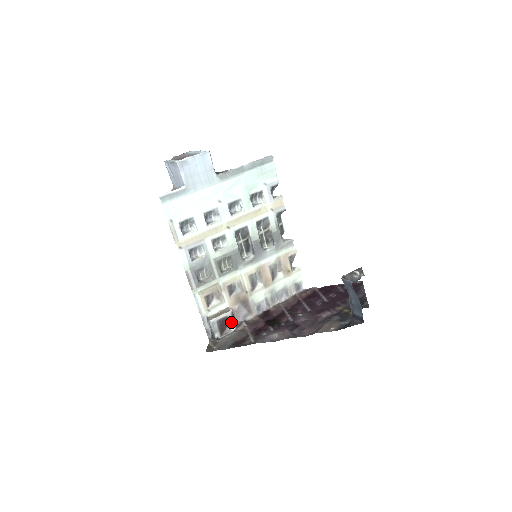
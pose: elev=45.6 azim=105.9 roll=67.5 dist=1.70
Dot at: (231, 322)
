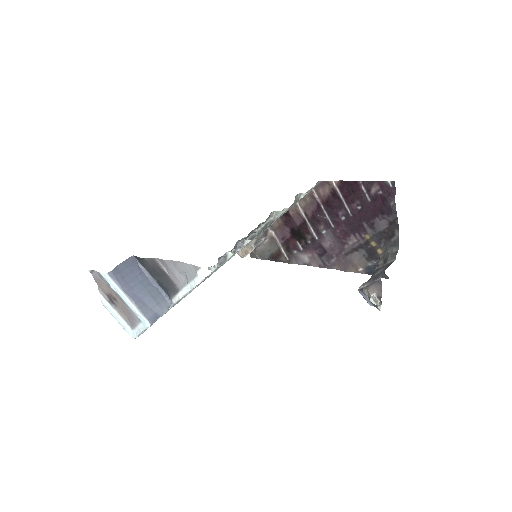
Dot at: occluded
